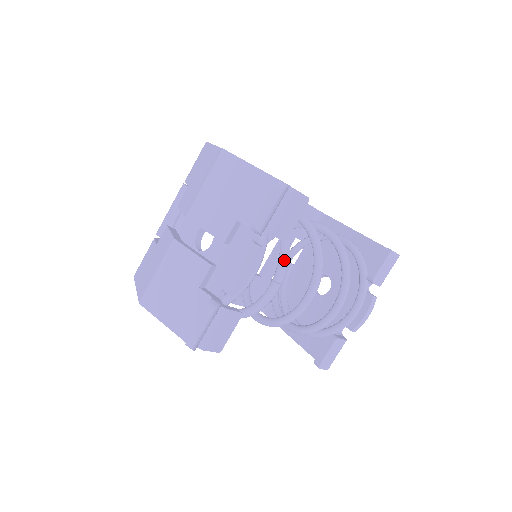
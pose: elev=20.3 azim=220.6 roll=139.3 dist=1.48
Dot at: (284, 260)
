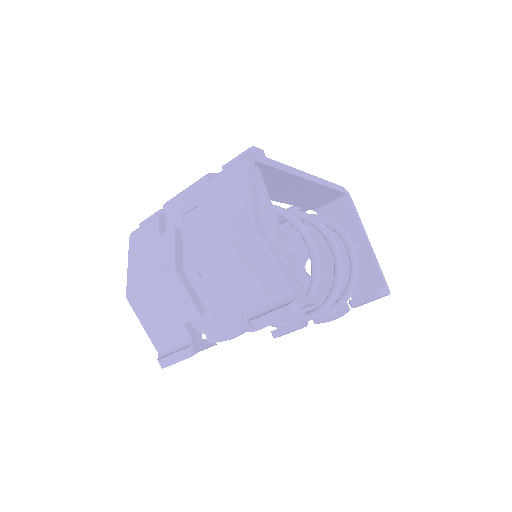
Dot at: occluded
